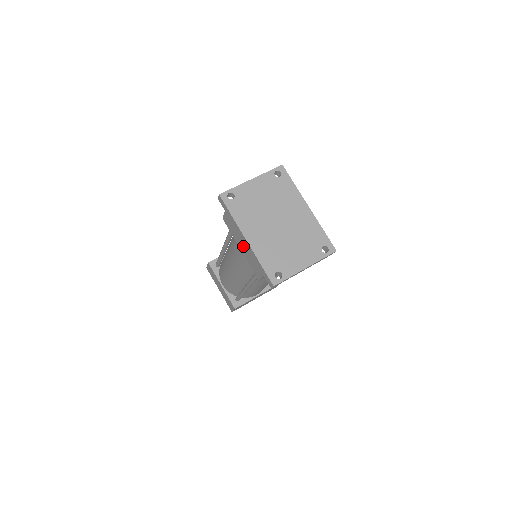
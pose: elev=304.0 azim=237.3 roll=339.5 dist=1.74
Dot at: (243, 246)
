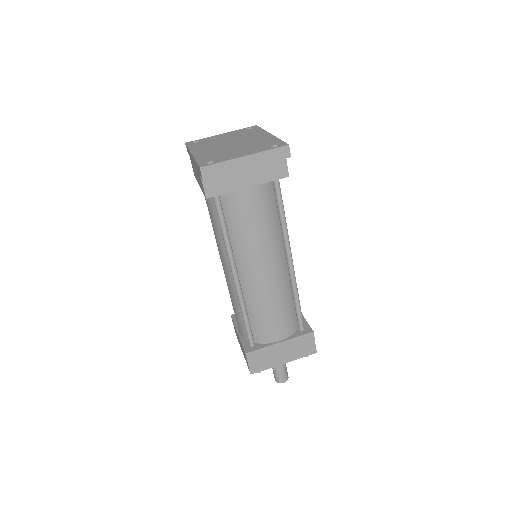
Dot at: (196, 173)
